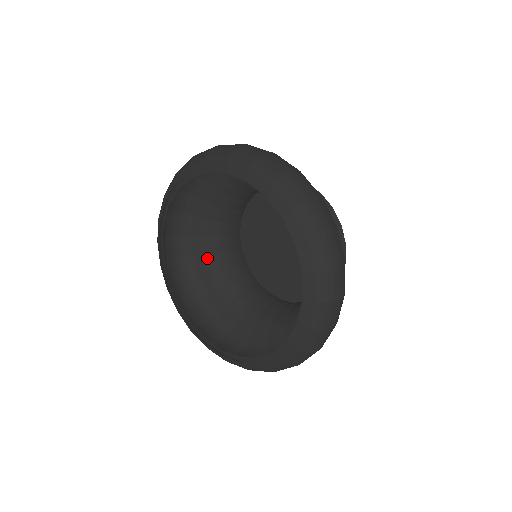
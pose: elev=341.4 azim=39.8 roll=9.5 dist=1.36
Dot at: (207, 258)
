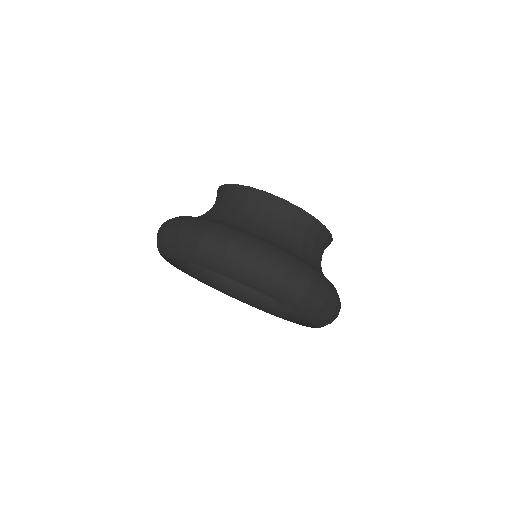
Dot at: occluded
